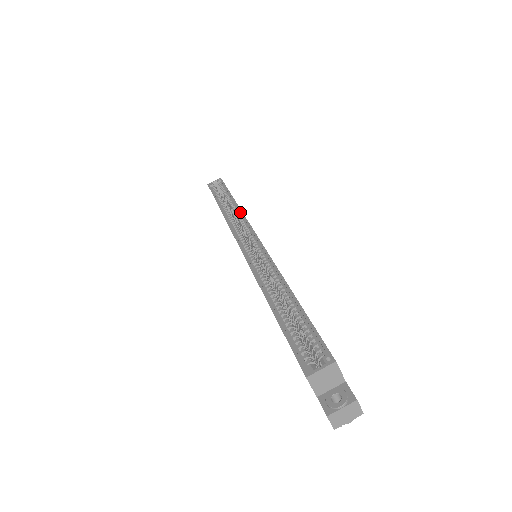
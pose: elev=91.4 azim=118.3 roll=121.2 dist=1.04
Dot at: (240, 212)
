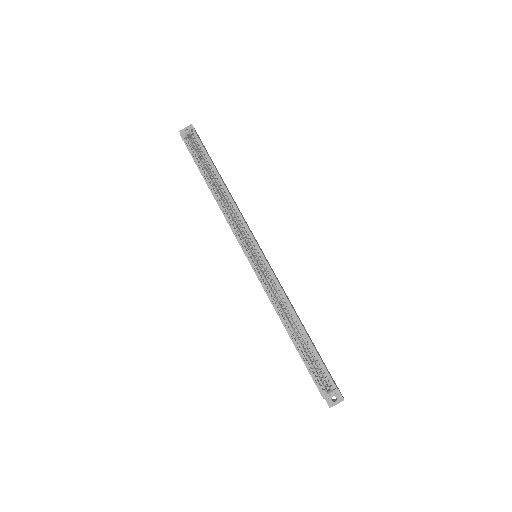
Dot at: (236, 209)
